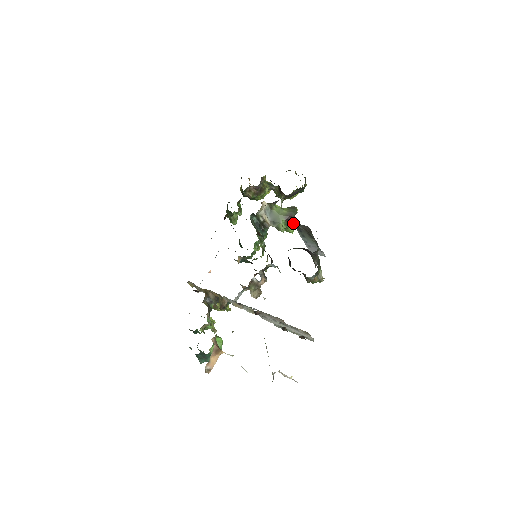
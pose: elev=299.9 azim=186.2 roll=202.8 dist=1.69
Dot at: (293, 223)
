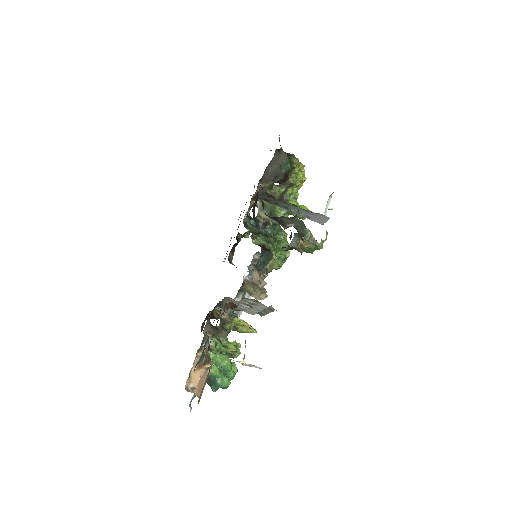
Dot at: occluded
